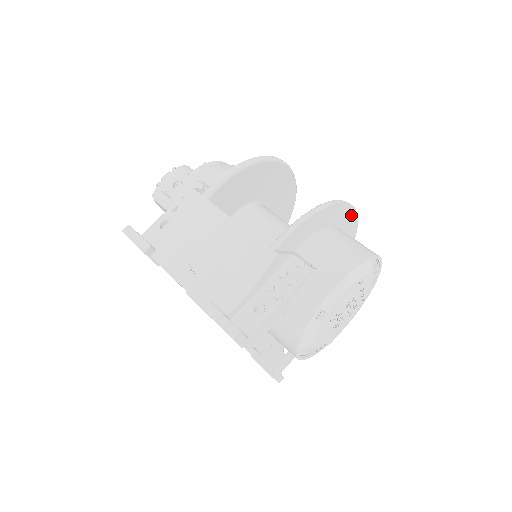
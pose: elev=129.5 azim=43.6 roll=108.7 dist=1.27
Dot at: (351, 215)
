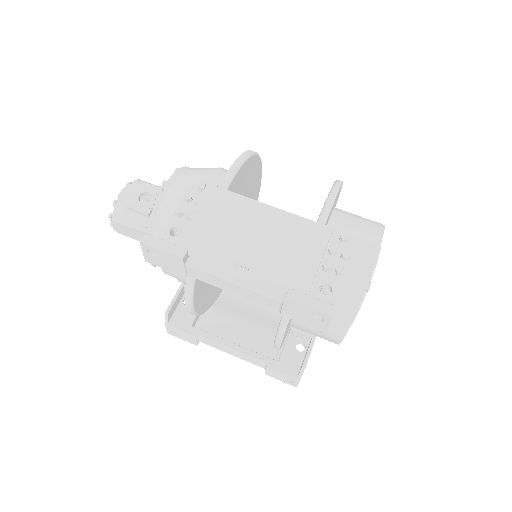
Dot at: occluded
